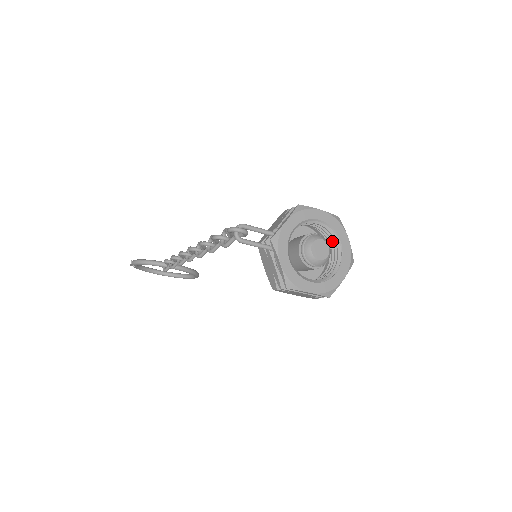
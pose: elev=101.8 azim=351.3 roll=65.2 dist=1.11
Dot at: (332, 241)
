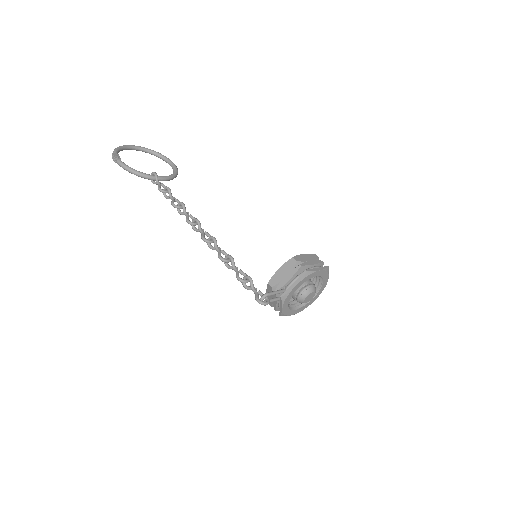
Dot at: (317, 278)
